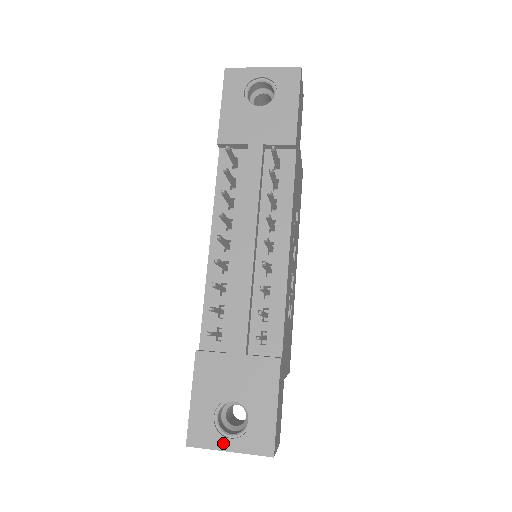
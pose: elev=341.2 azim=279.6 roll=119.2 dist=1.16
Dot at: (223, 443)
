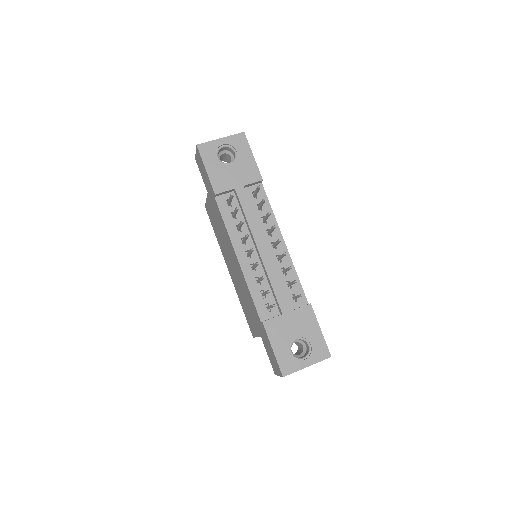
Dot at: (302, 364)
